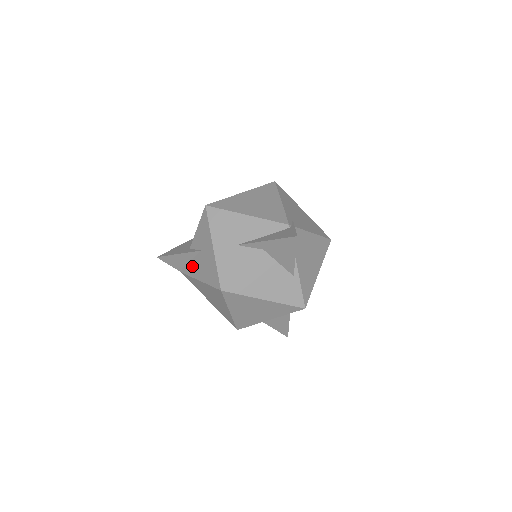
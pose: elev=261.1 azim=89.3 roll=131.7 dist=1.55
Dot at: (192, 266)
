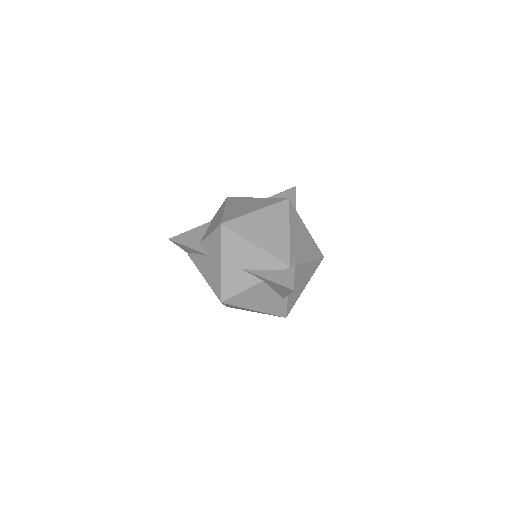
Dot at: (199, 260)
